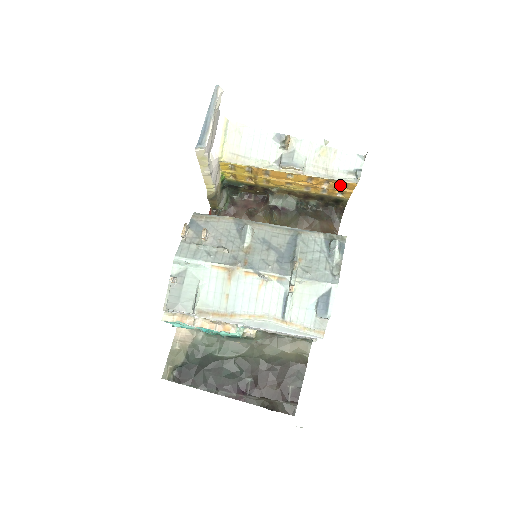
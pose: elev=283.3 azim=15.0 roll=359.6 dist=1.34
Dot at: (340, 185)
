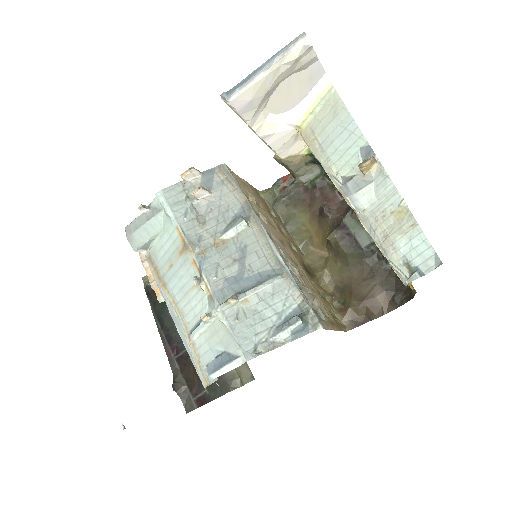
Dot at: occluded
